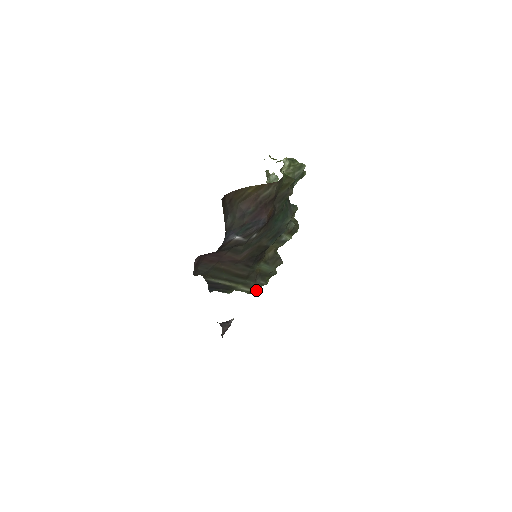
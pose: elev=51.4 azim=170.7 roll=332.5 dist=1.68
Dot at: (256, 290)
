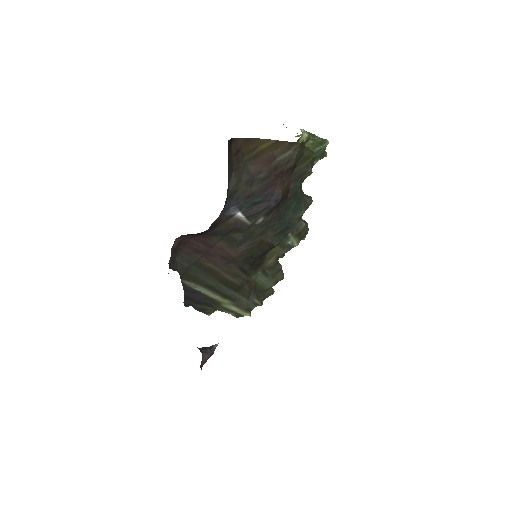
Dot at: (247, 312)
